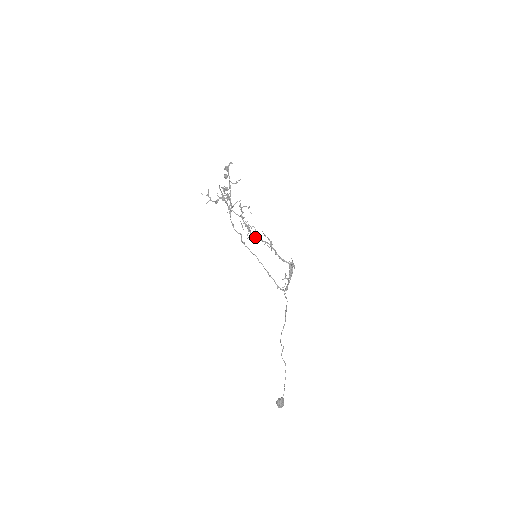
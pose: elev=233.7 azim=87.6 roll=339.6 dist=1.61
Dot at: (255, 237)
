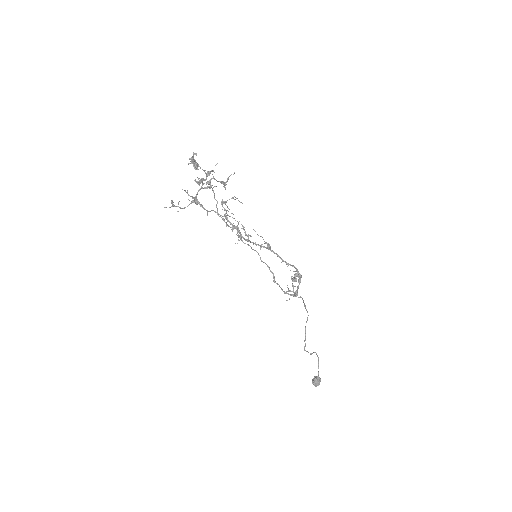
Dot at: (247, 241)
